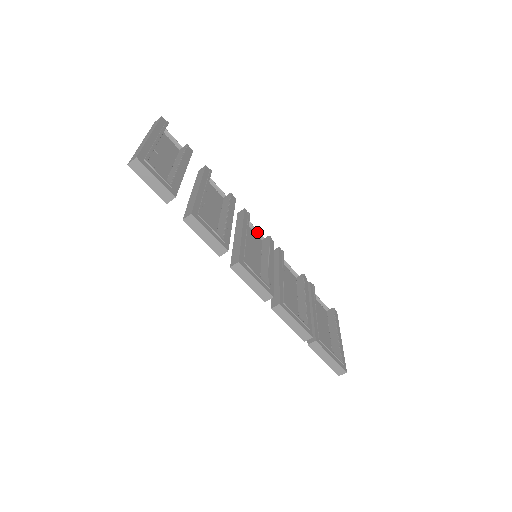
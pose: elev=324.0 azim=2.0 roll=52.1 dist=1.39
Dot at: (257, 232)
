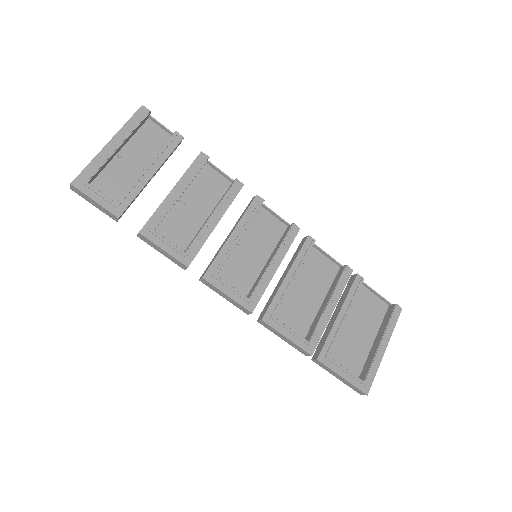
Dot at: (279, 218)
